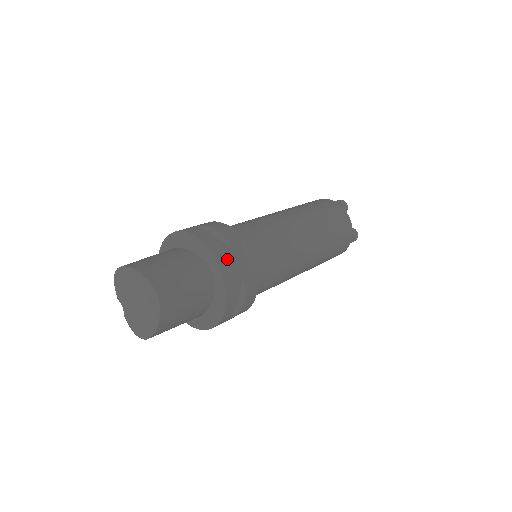
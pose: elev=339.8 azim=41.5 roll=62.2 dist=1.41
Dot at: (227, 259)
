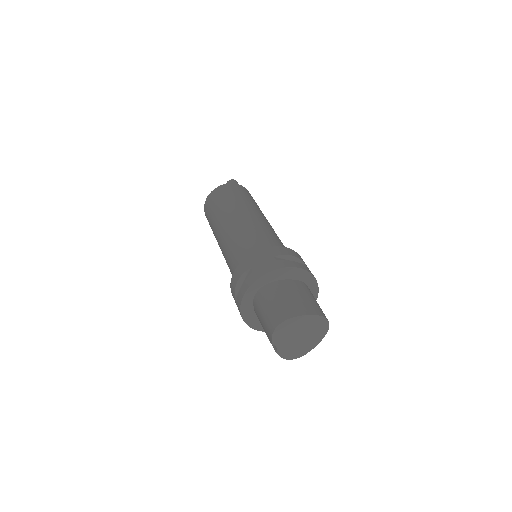
Dot at: occluded
